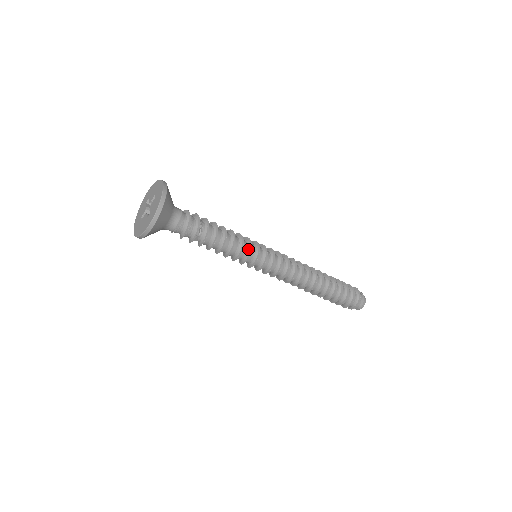
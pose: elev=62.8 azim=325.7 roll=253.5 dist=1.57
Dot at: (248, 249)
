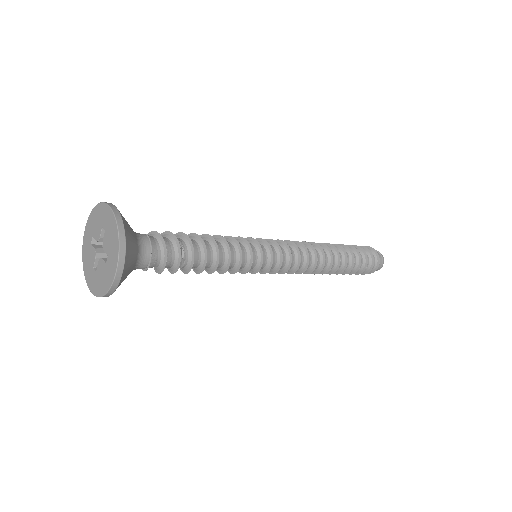
Dot at: (247, 251)
